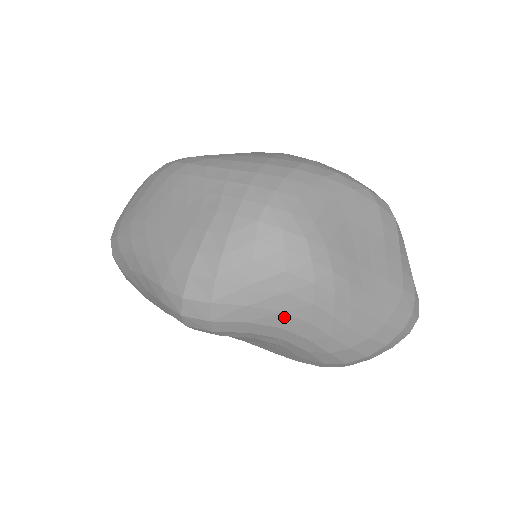
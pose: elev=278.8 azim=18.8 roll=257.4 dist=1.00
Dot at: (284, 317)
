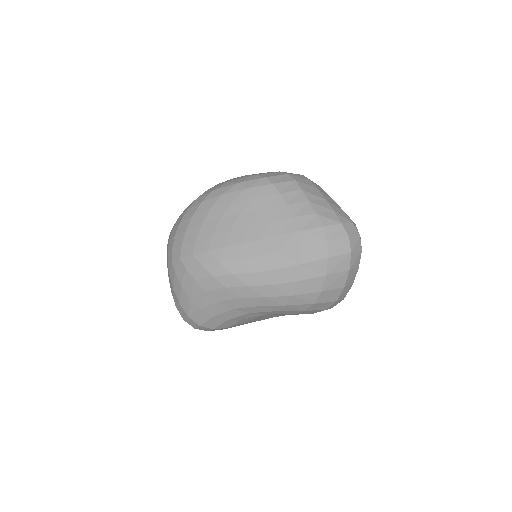
Dot at: (224, 303)
